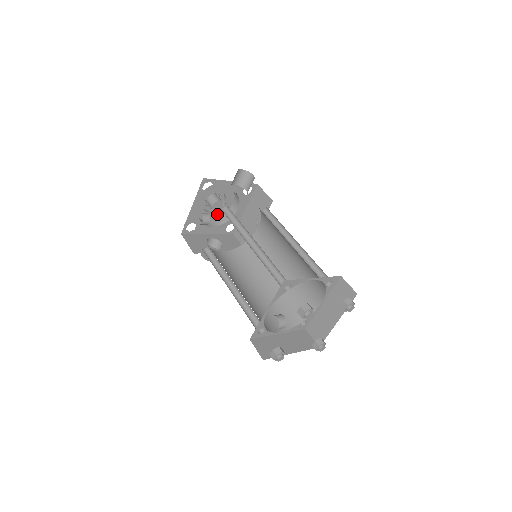
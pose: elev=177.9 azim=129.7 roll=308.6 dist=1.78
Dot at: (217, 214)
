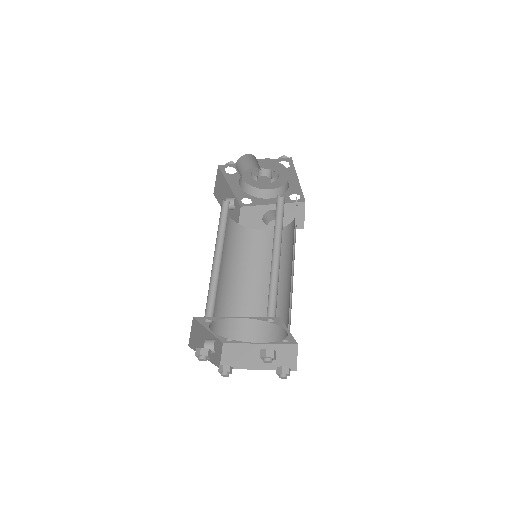
Dot at: (278, 183)
